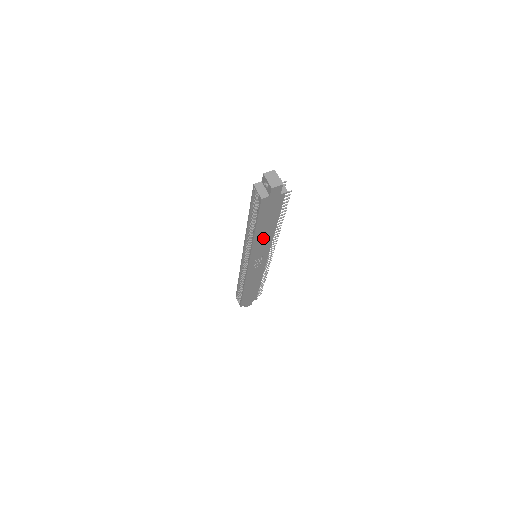
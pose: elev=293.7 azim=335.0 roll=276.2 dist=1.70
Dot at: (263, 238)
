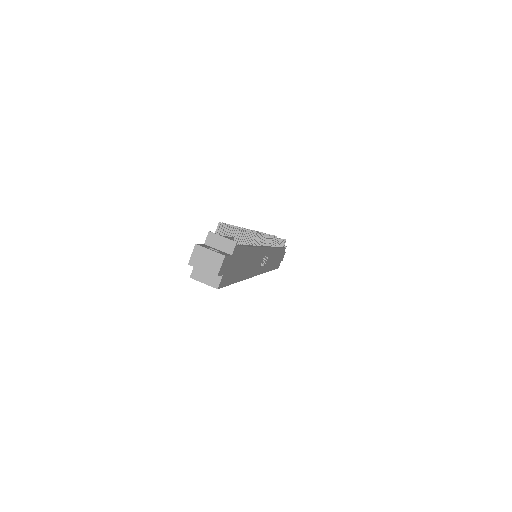
Dot at: (251, 264)
